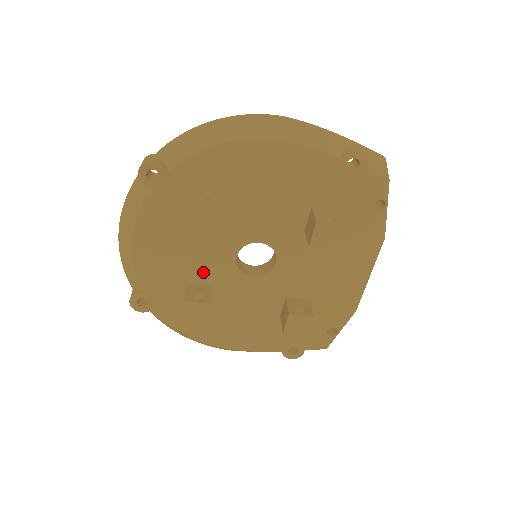
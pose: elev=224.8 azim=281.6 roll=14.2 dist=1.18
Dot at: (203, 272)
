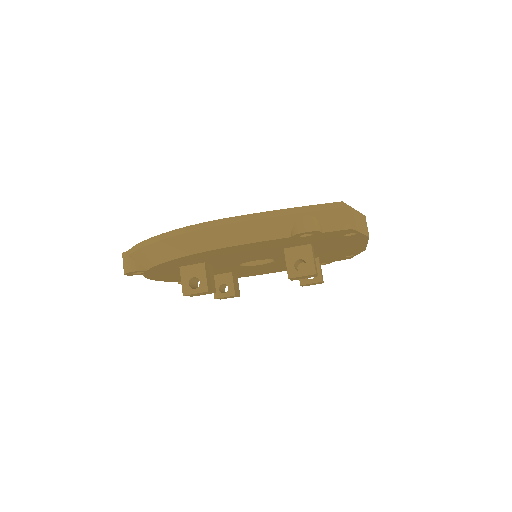
Dot at: (219, 272)
